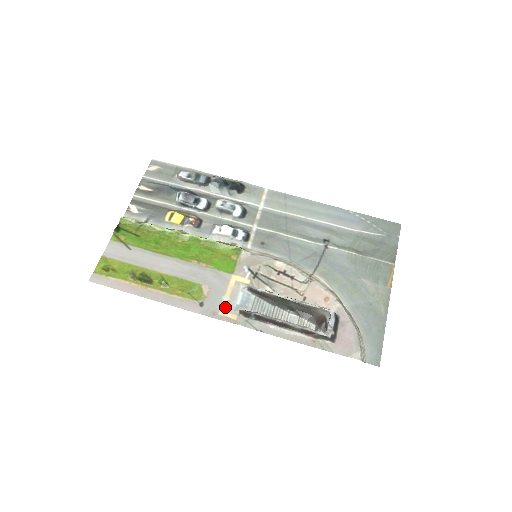
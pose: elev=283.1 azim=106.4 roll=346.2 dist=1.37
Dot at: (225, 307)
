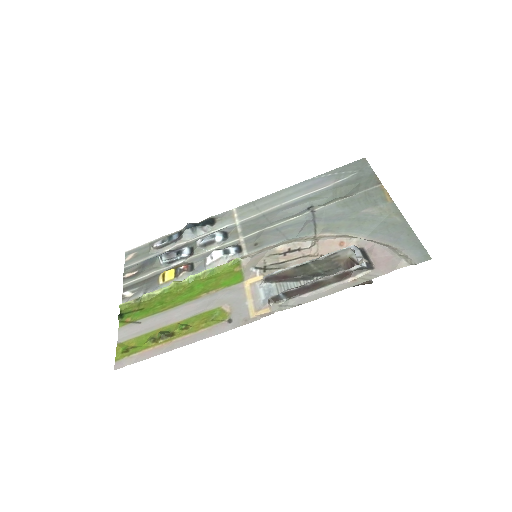
Dot at: (253, 309)
